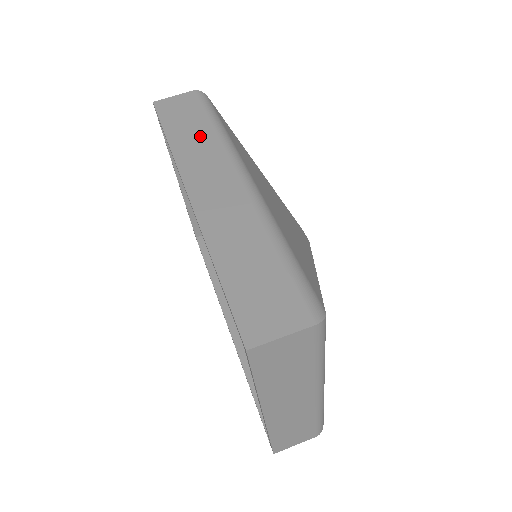
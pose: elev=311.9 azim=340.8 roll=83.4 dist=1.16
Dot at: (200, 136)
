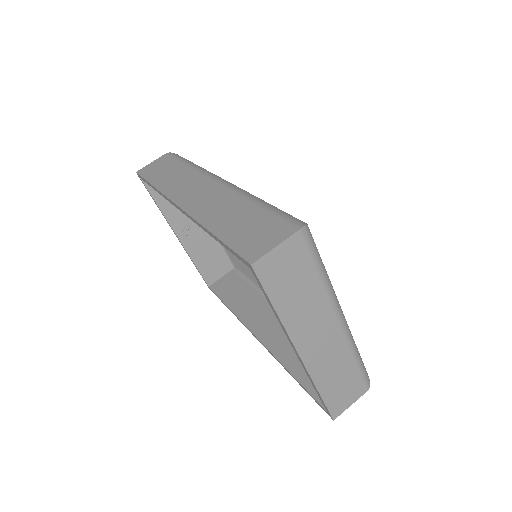
Dot at: (178, 174)
